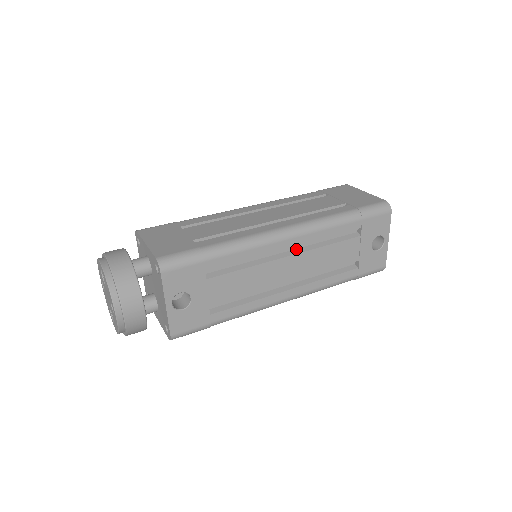
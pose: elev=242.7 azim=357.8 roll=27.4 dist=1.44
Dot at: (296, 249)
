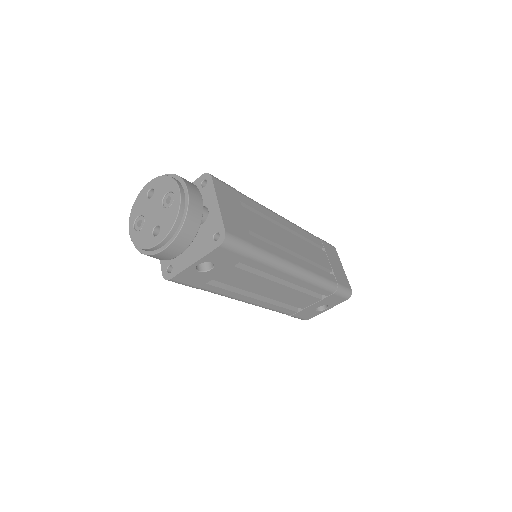
Dot at: (289, 282)
